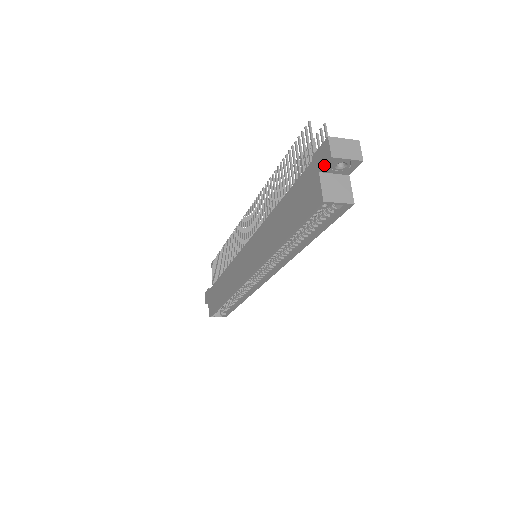
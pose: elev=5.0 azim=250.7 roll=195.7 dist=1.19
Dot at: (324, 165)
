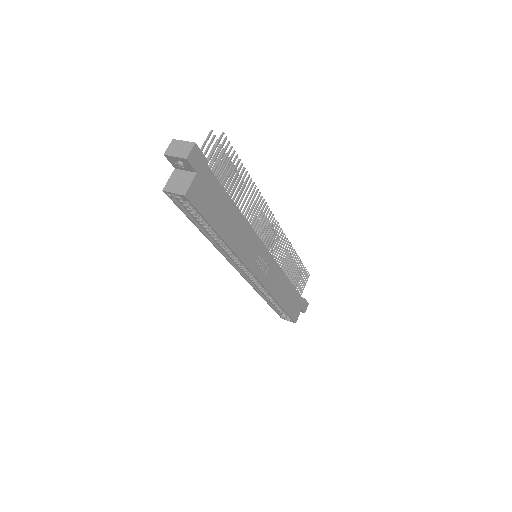
Dot at: (170, 162)
